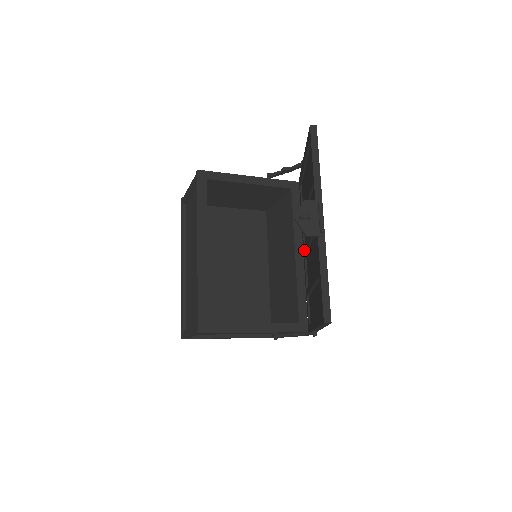
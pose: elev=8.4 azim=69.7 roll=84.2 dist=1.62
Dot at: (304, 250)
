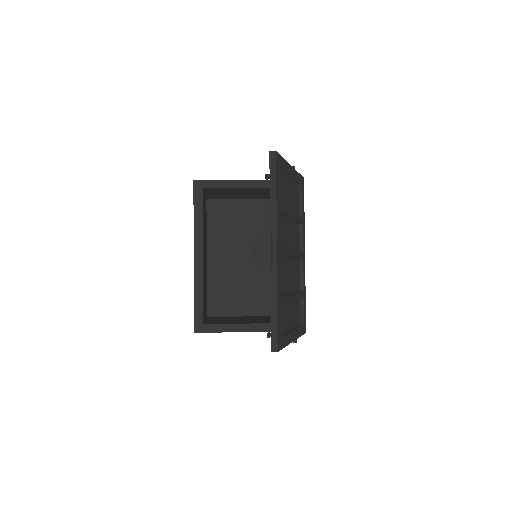
Dot at: occluded
